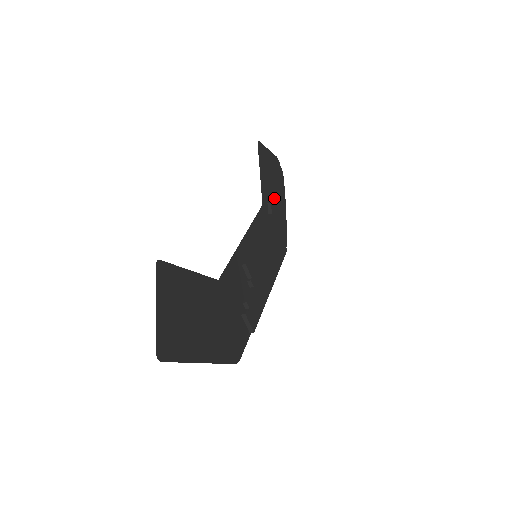
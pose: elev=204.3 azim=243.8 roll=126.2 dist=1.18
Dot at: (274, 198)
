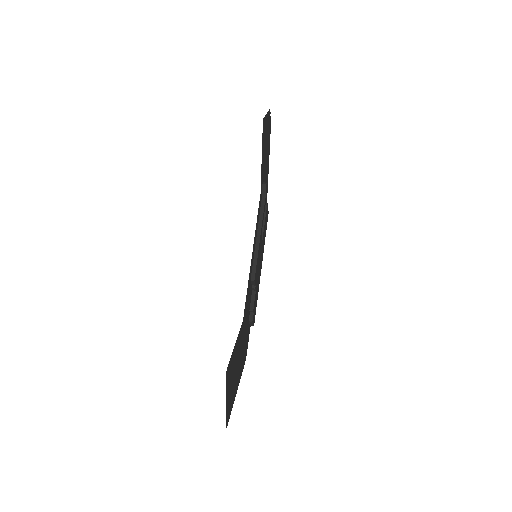
Dot at: (265, 167)
